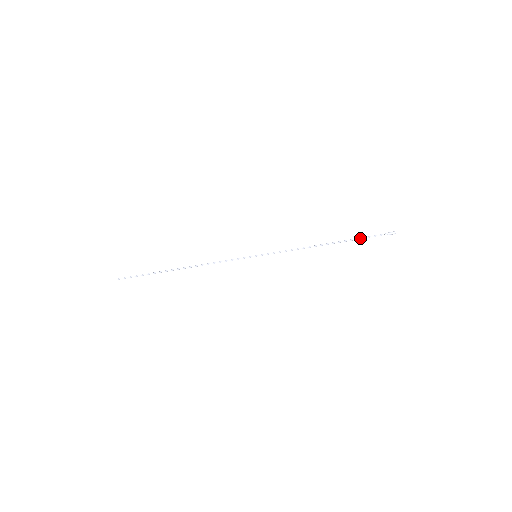
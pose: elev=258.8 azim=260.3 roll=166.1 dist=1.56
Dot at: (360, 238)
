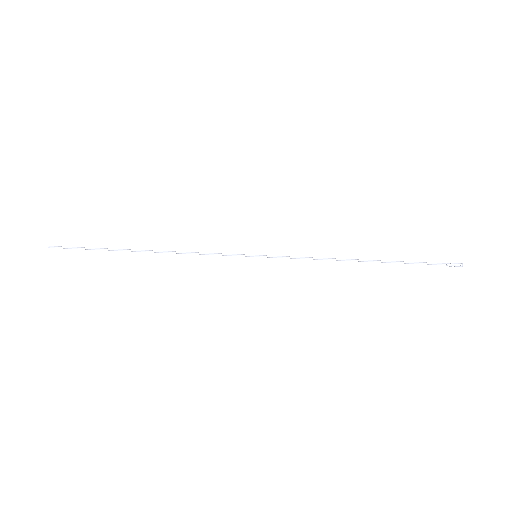
Dot at: occluded
